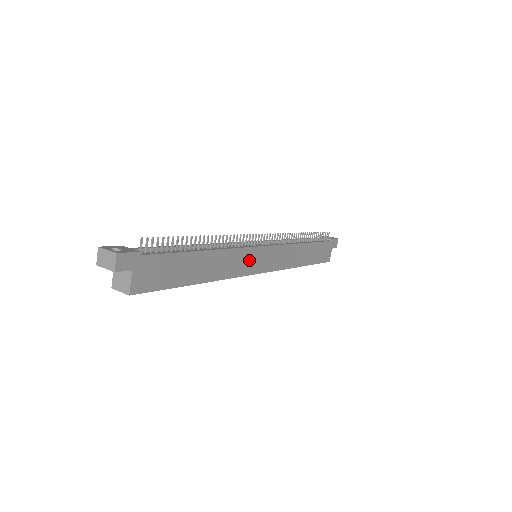
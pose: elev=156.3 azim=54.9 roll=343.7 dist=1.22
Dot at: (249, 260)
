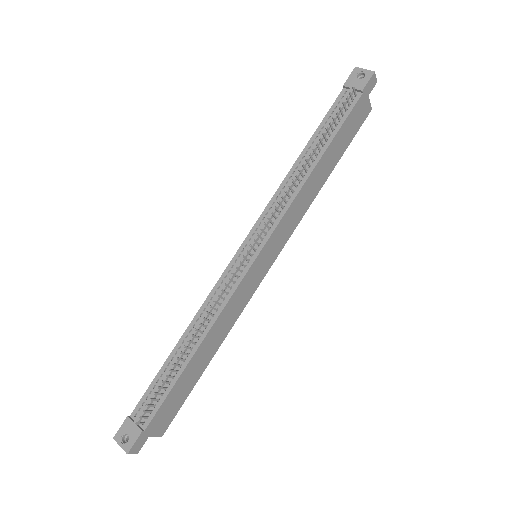
Dot at: (248, 285)
